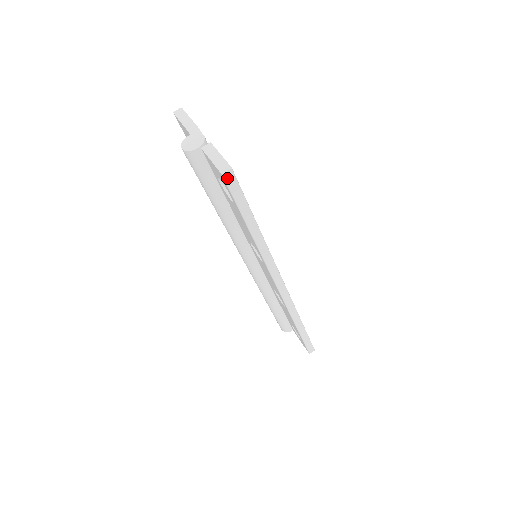
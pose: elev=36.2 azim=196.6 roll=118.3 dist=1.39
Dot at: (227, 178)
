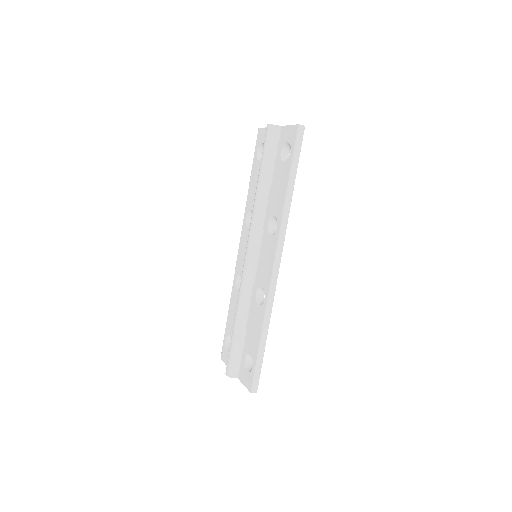
Dot at: (300, 130)
